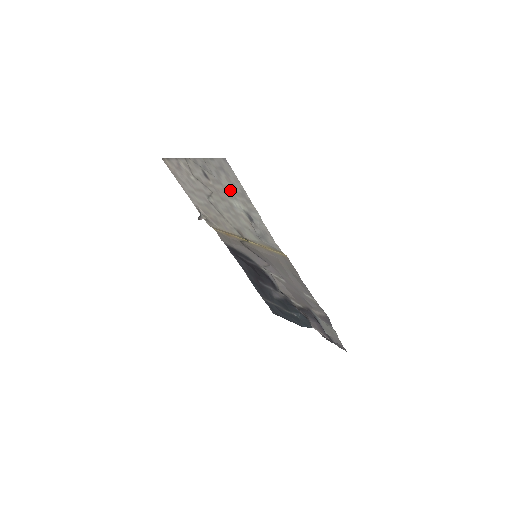
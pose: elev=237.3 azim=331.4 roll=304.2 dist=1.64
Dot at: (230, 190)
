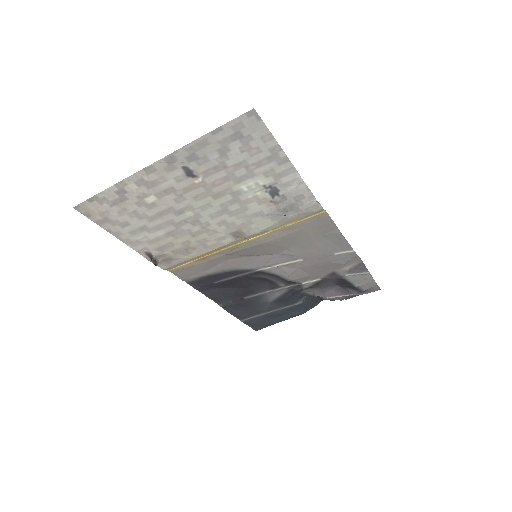
Dot at: (243, 167)
